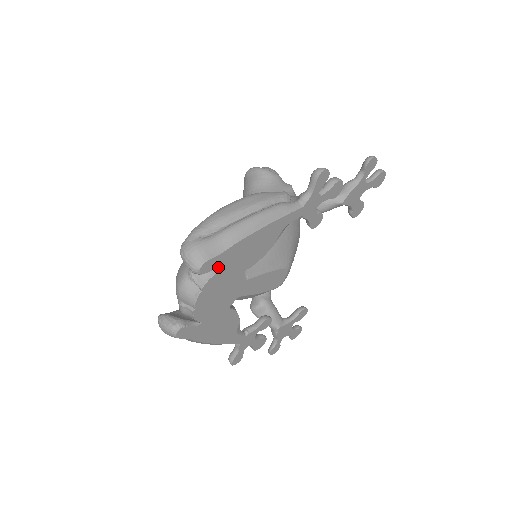
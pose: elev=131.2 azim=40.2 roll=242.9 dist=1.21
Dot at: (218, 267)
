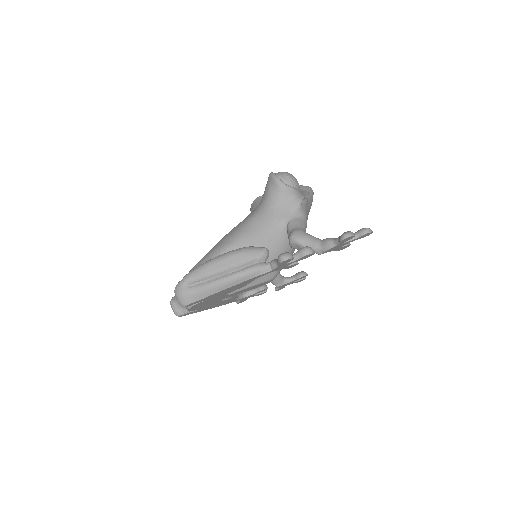
Dot at: (200, 302)
